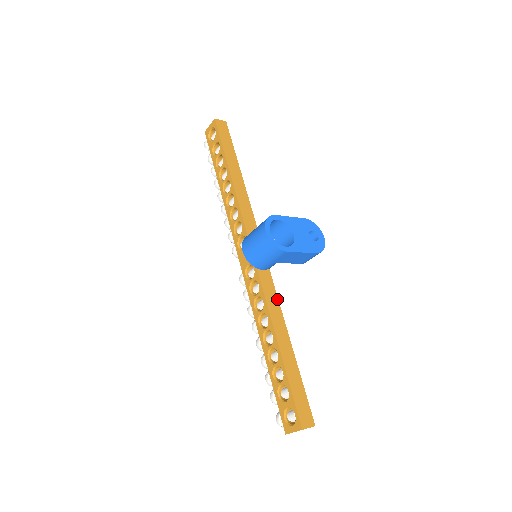
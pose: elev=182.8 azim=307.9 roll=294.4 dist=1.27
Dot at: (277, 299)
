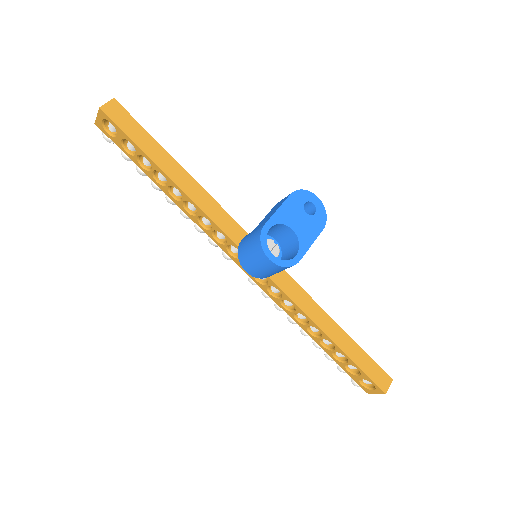
Dot at: (303, 292)
